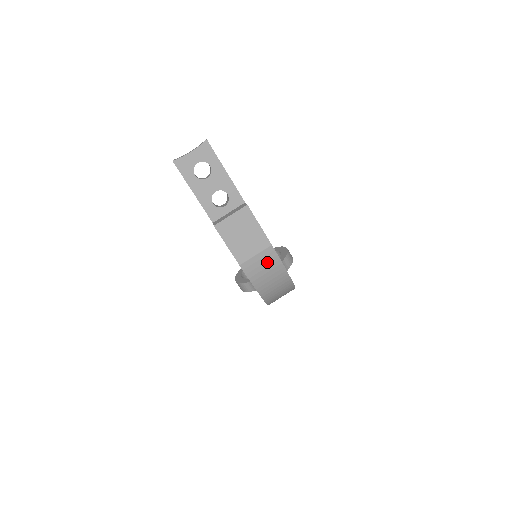
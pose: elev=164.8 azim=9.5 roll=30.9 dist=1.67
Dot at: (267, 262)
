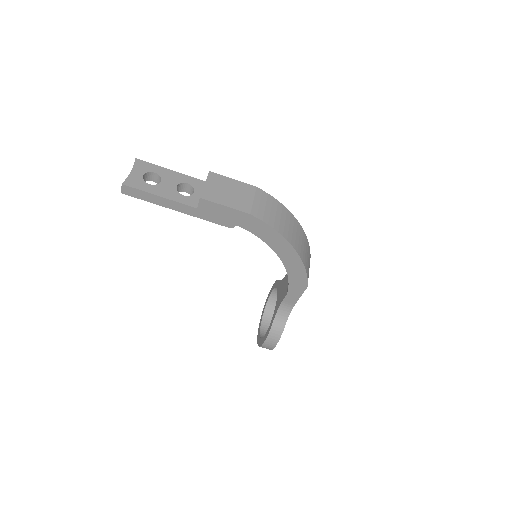
Dot at: (267, 203)
